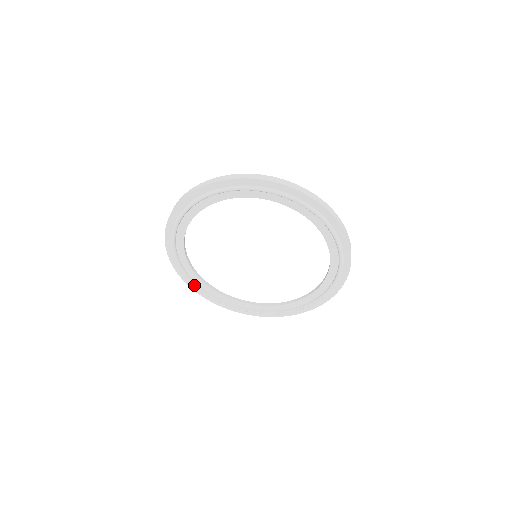
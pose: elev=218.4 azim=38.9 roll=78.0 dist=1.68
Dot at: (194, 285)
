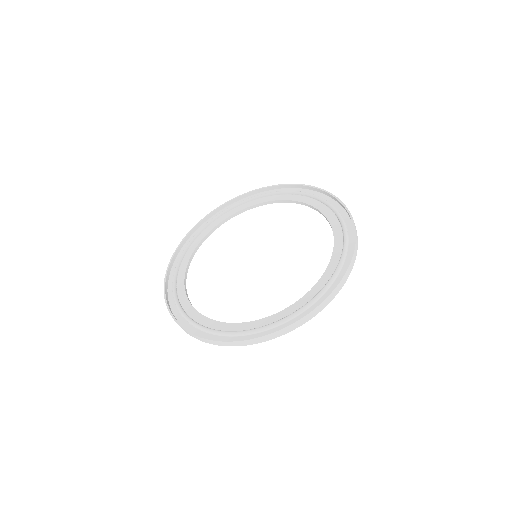
Dot at: occluded
